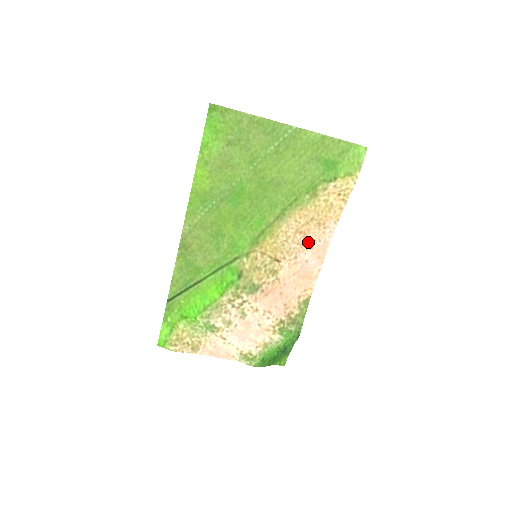
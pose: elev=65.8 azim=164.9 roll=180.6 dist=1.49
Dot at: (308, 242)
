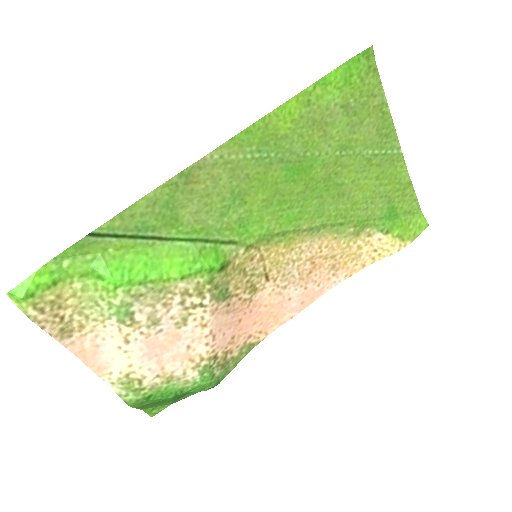
Dot at: (309, 278)
